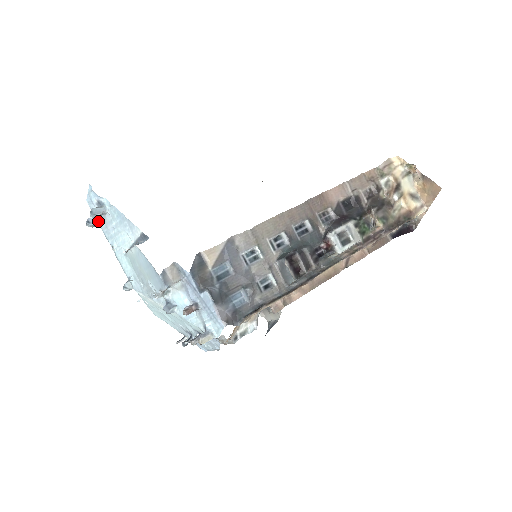
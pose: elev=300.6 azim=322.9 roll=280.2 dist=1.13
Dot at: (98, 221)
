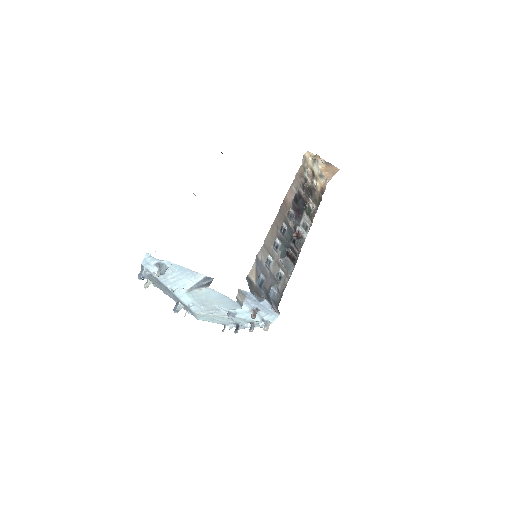
Dot at: (155, 275)
